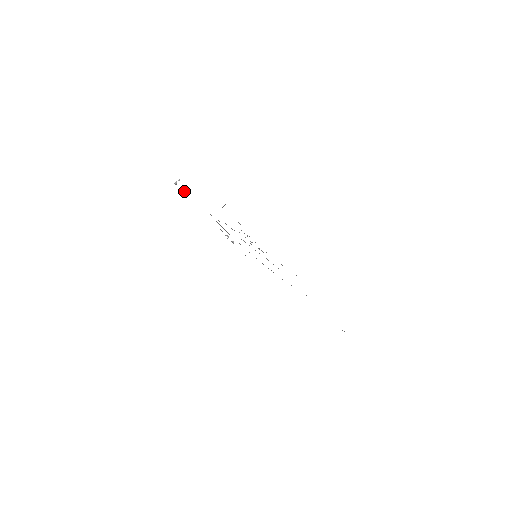
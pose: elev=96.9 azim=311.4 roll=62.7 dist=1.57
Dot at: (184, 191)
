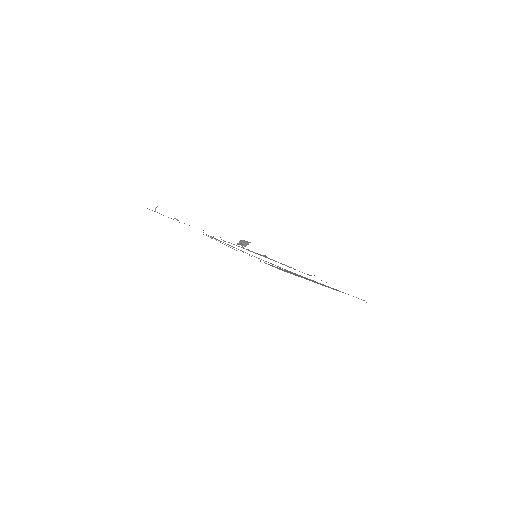
Dot at: occluded
